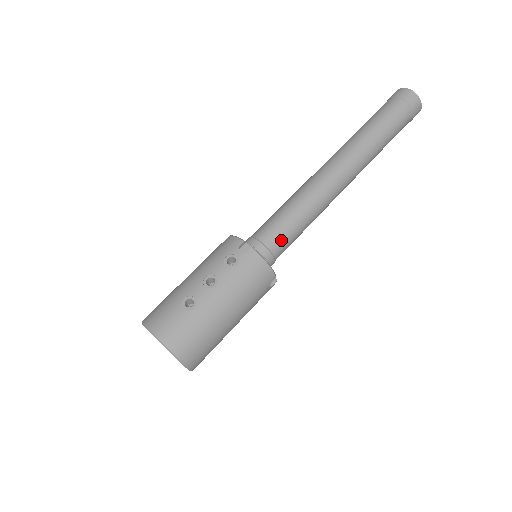
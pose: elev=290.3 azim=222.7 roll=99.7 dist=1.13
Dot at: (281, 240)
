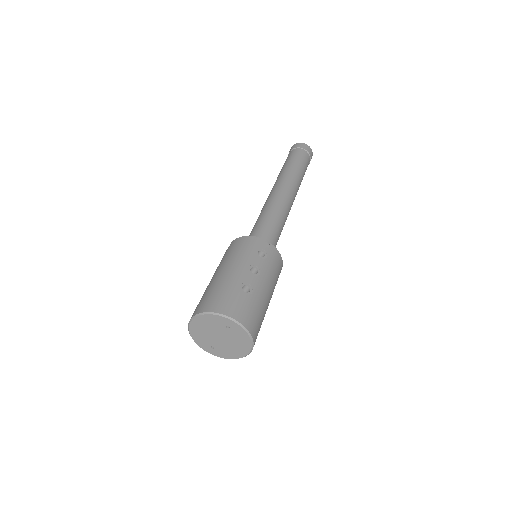
Dot at: (275, 242)
